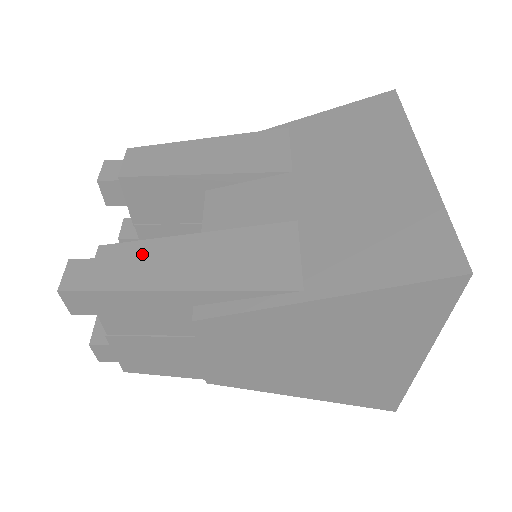
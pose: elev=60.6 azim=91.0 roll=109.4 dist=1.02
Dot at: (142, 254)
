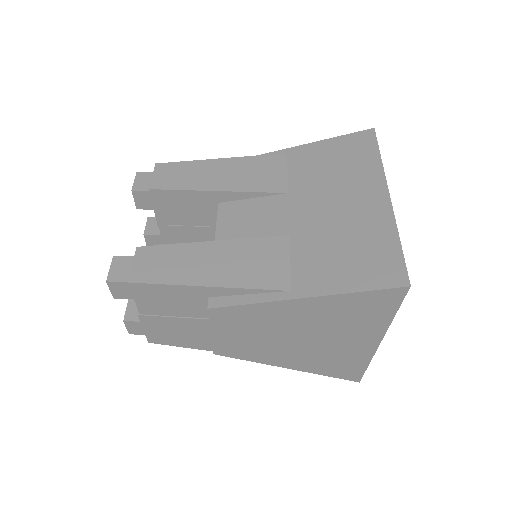
Dot at: (170, 256)
